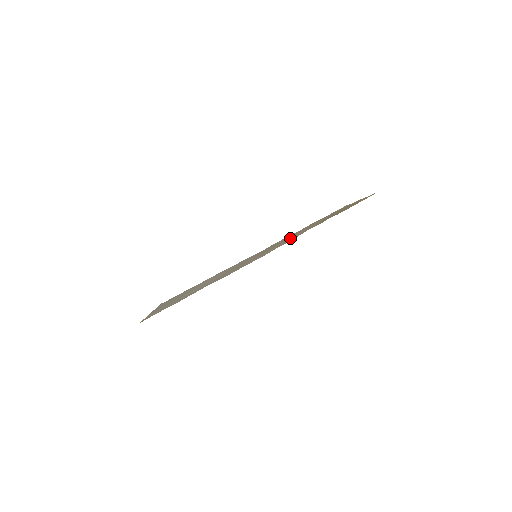
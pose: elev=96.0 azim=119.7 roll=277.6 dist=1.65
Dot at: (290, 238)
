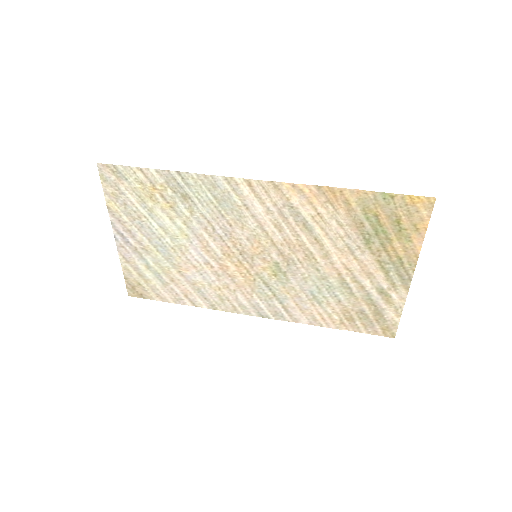
Dot at: (305, 244)
